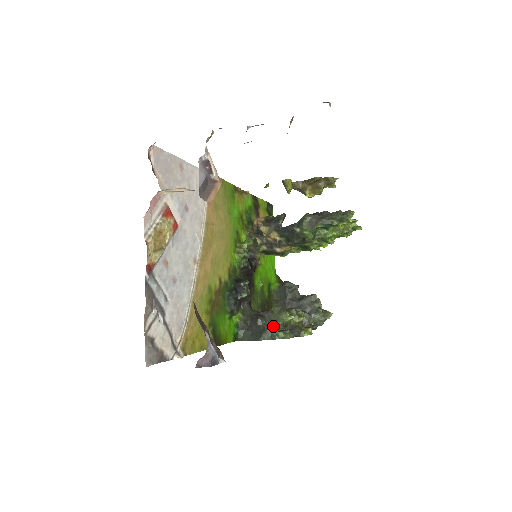
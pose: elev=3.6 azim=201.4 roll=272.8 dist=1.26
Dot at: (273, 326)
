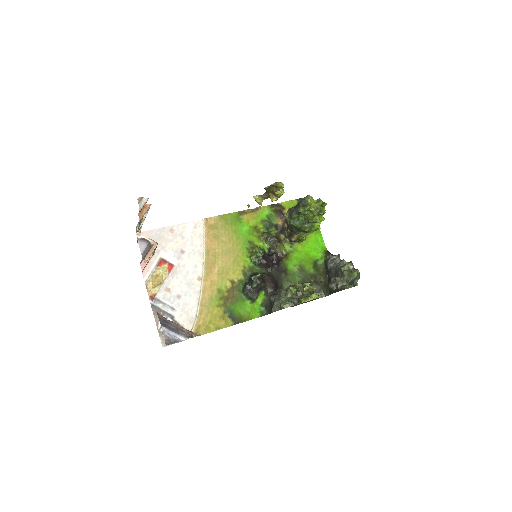
Dot at: (278, 301)
